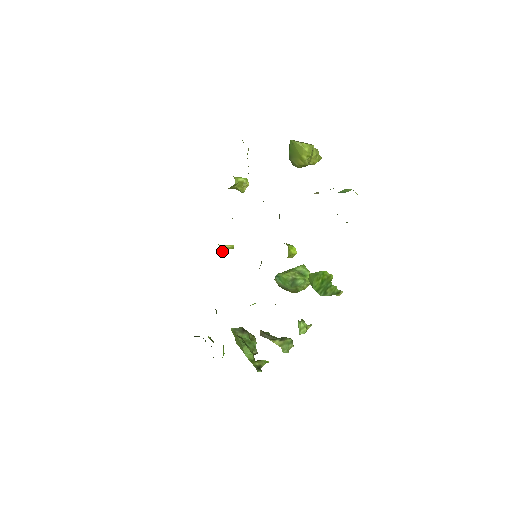
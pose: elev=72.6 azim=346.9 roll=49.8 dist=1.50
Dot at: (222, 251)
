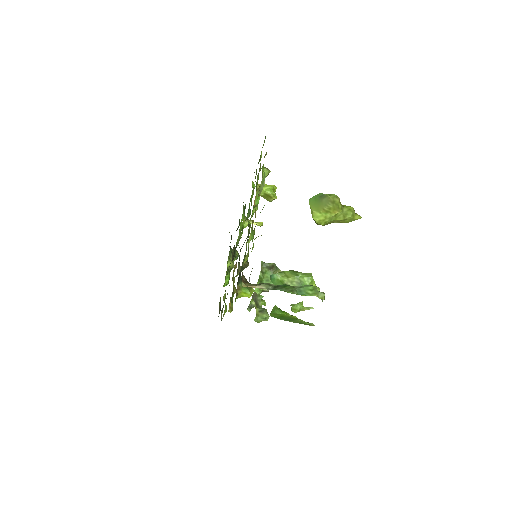
Dot at: (243, 228)
